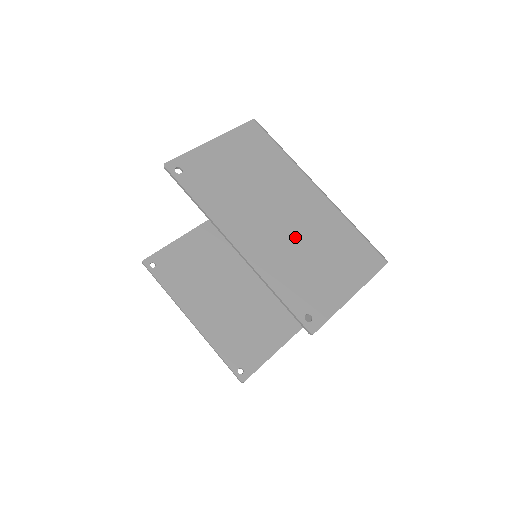
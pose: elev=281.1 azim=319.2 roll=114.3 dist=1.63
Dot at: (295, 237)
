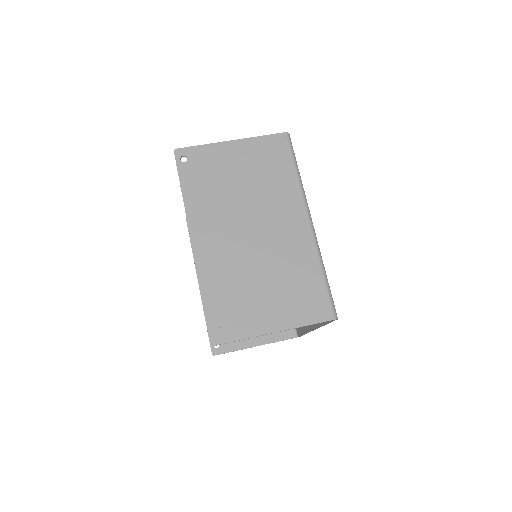
Dot at: (253, 256)
